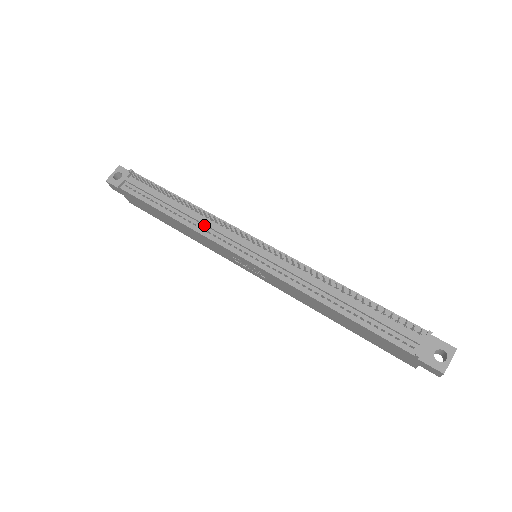
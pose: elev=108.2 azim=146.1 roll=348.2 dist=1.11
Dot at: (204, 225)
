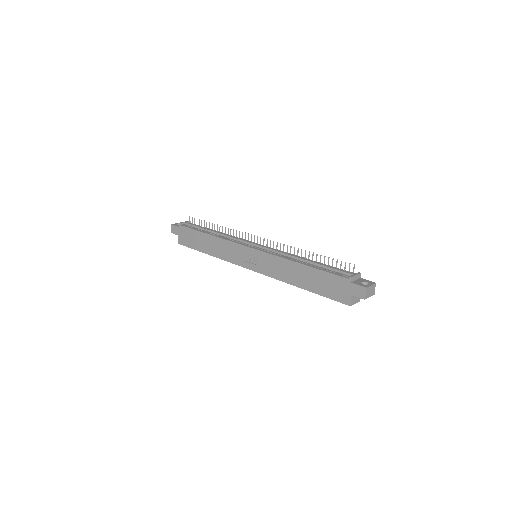
Dot at: (228, 238)
